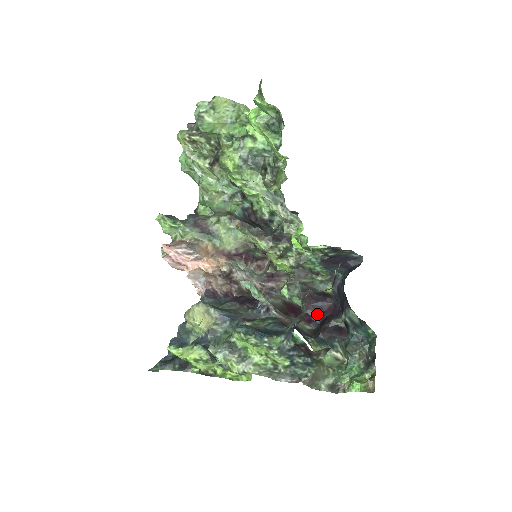
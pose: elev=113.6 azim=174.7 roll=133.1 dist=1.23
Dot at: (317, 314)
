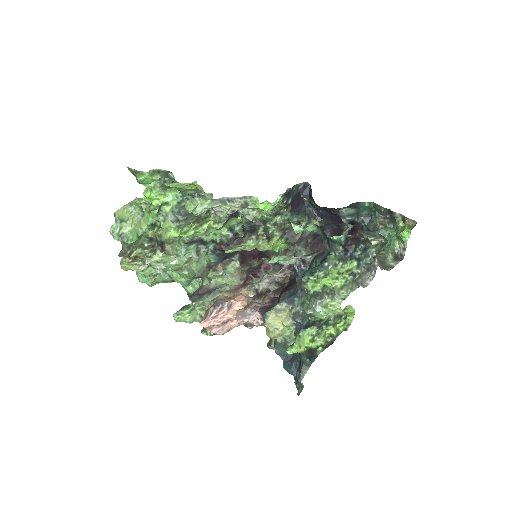
Dot at: occluded
